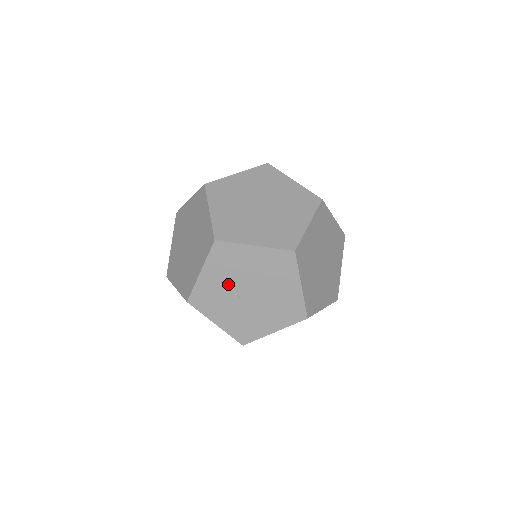
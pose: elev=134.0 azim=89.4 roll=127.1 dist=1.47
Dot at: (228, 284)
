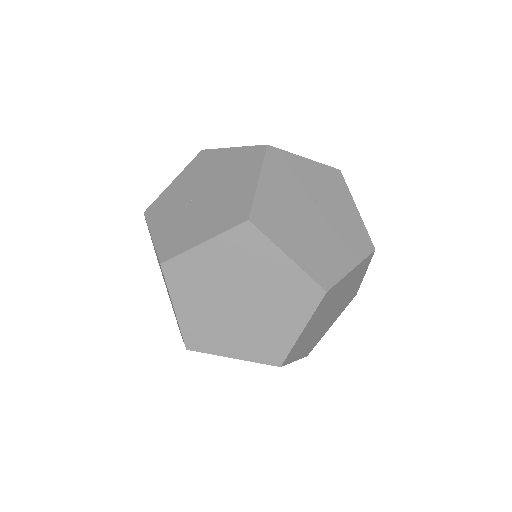
Dot at: (189, 189)
